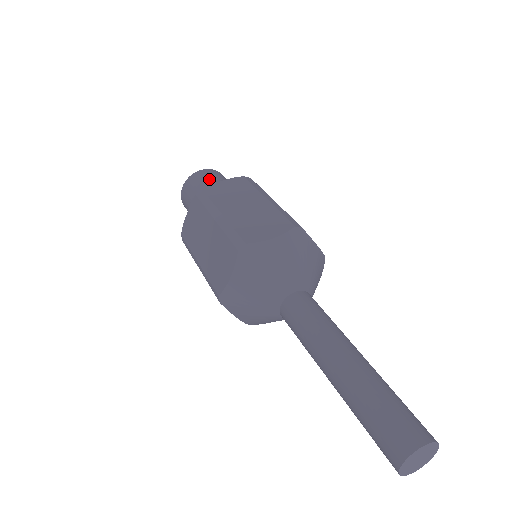
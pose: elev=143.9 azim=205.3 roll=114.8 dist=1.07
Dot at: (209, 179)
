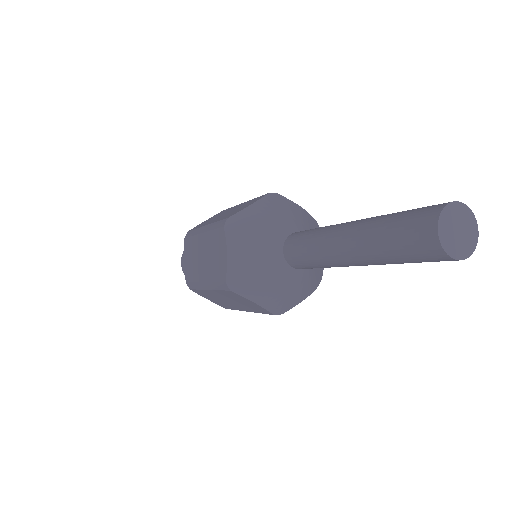
Dot at: occluded
